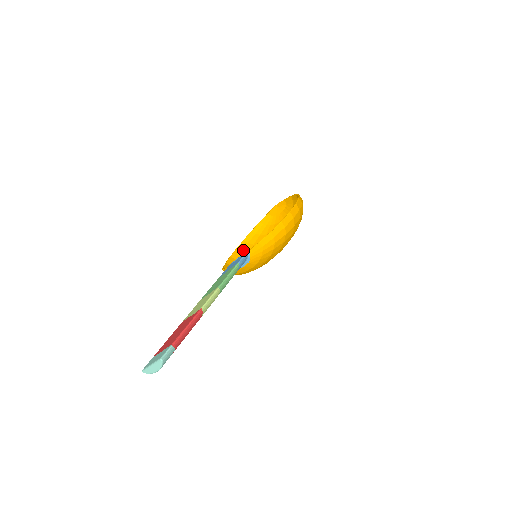
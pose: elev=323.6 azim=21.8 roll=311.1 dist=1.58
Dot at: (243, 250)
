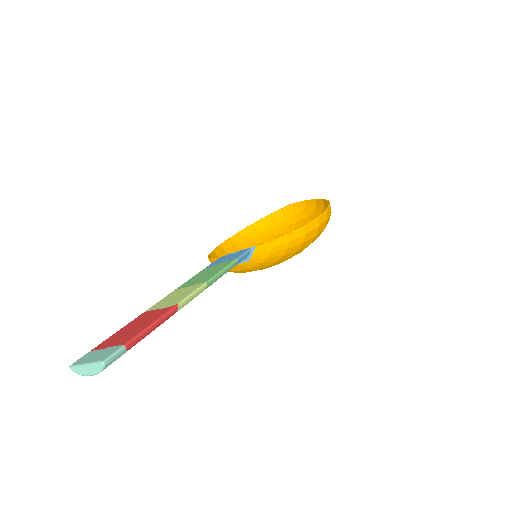
Dot at: (236, 242)
